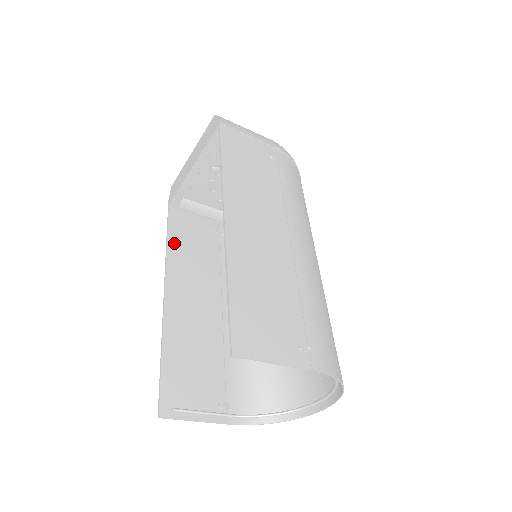
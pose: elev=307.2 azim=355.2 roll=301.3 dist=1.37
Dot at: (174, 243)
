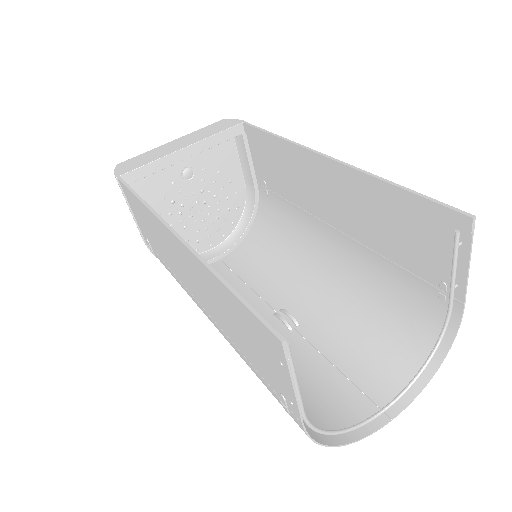
Dot at: occluded
